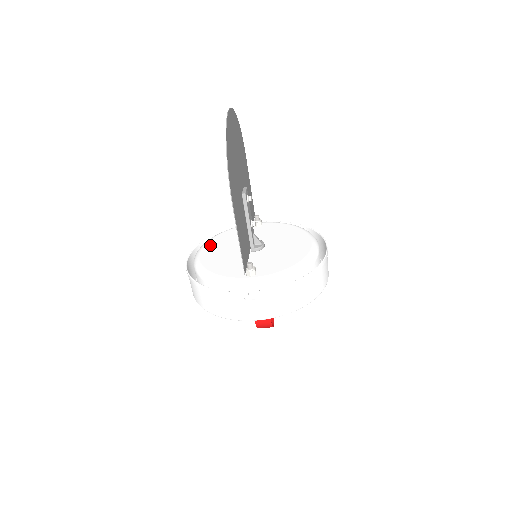
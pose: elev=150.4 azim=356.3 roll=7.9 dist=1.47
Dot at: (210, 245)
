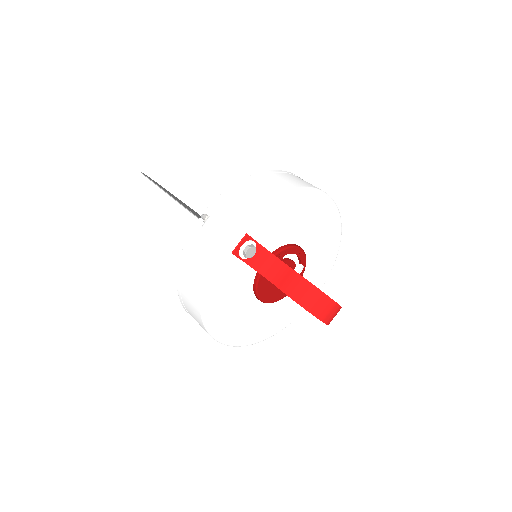
Dot at: occluded
